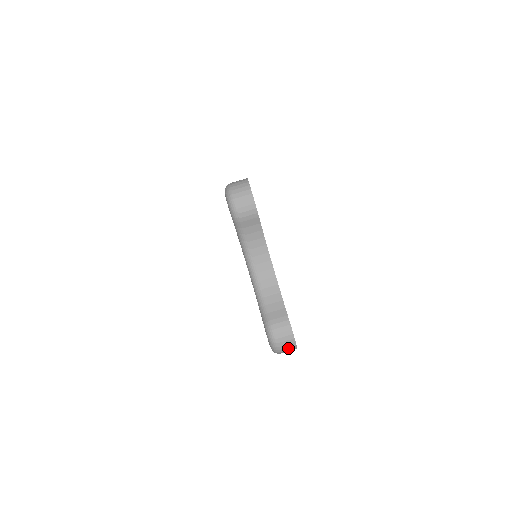
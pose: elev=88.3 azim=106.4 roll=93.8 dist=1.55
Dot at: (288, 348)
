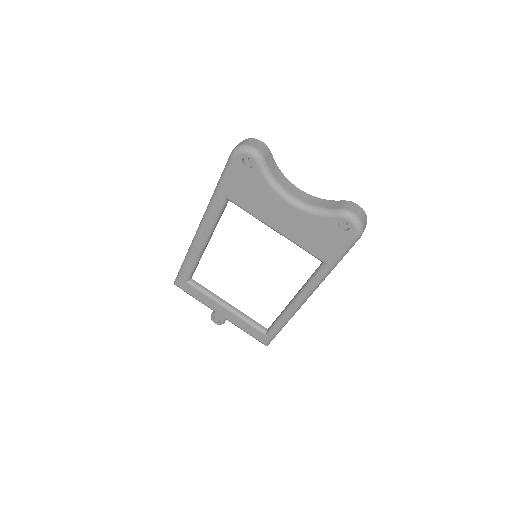
Dot at: (365, 221)
